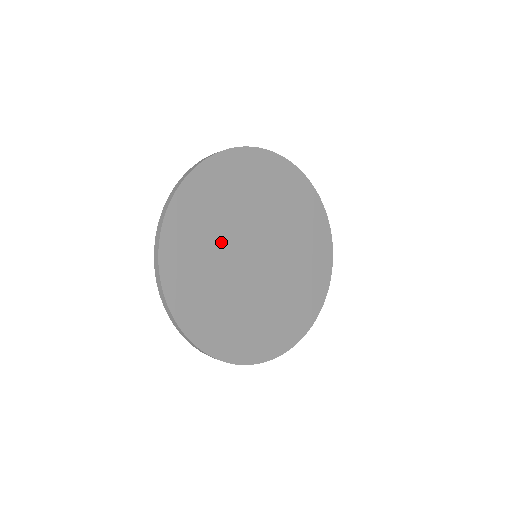
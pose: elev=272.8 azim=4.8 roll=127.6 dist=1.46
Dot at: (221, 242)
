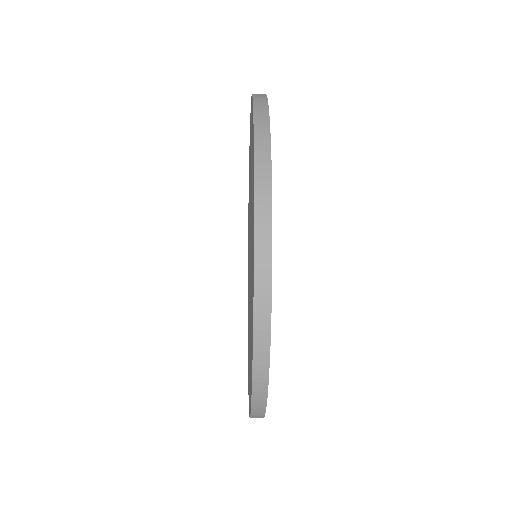
Dot at: occluded
